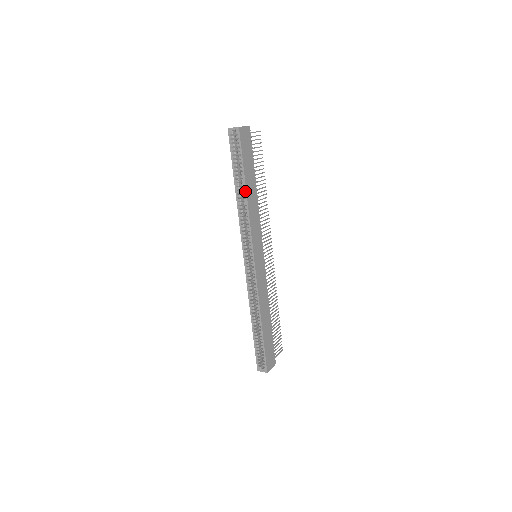
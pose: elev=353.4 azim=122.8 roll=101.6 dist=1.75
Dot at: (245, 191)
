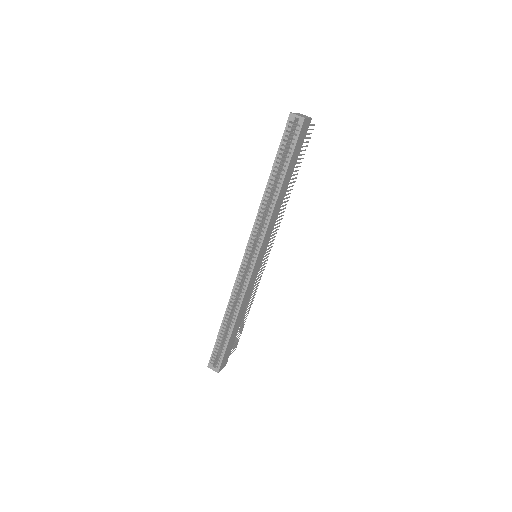
Dot at: (279, 189)
